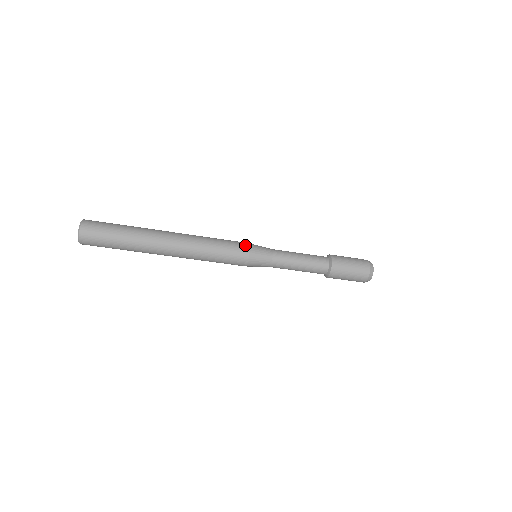
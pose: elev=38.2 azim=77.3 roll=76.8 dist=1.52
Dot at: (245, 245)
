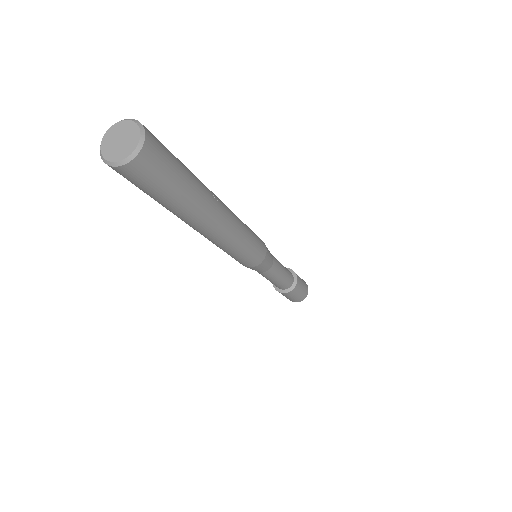
Dot at: (265, 246)
